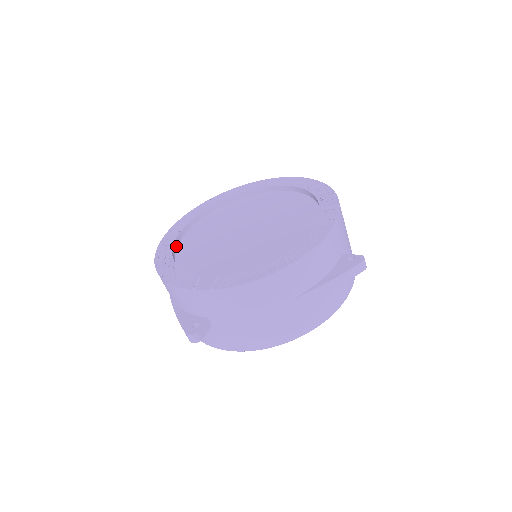
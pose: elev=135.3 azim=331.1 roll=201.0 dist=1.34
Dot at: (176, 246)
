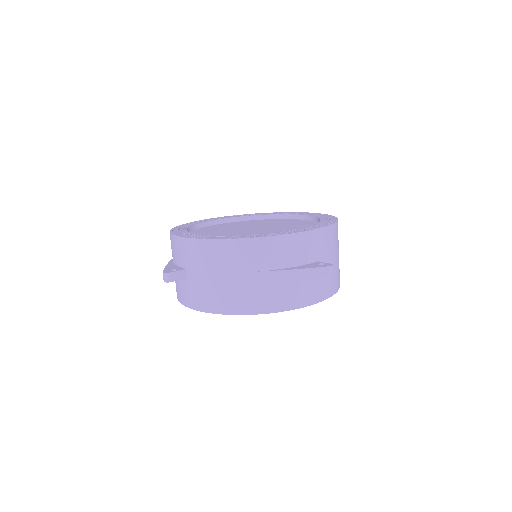
Dot at: (198, 227)
